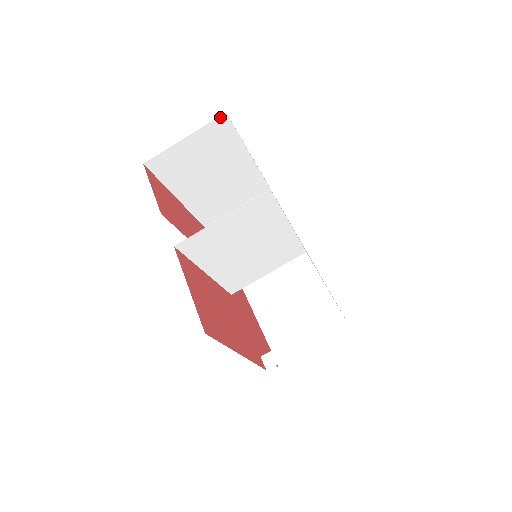
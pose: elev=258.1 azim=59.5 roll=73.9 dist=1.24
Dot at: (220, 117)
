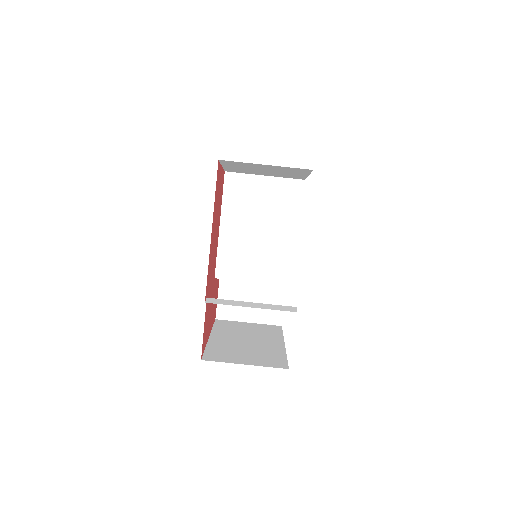
Dot at: occluded
